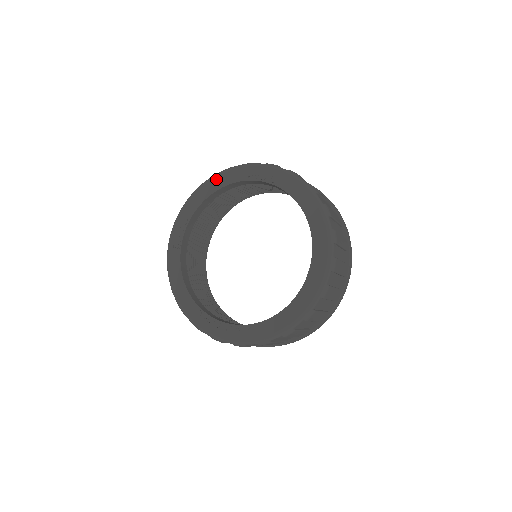
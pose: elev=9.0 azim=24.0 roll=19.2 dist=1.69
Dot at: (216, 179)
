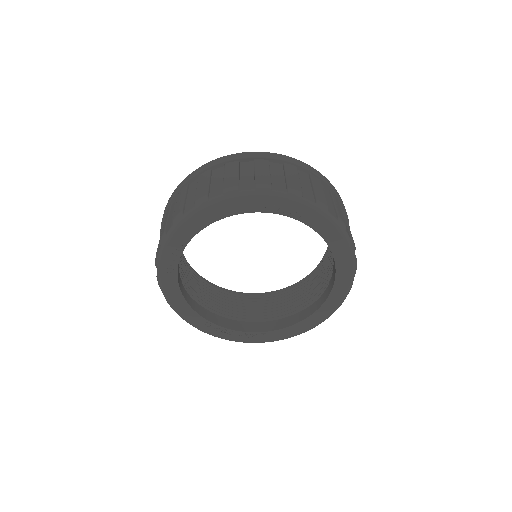
Dot at: (220, 206)
